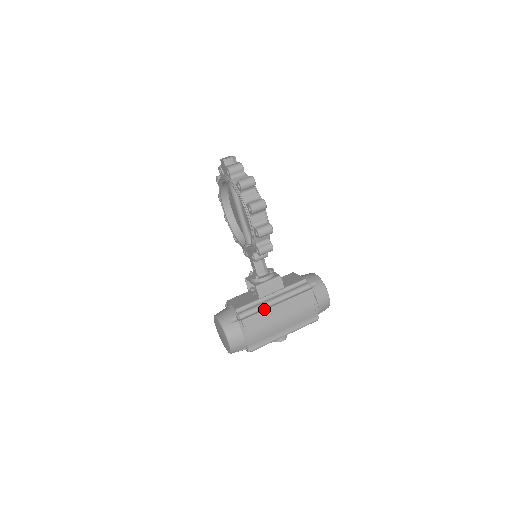
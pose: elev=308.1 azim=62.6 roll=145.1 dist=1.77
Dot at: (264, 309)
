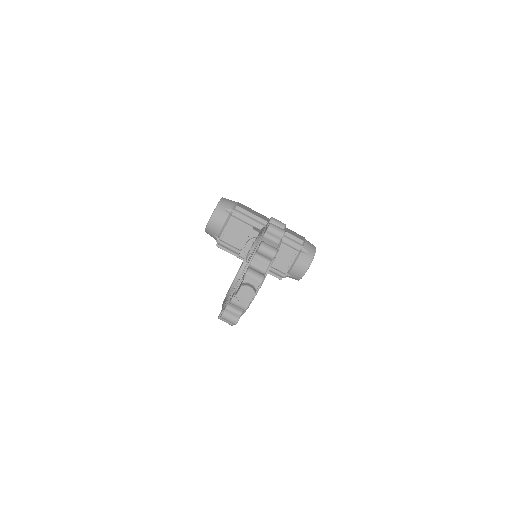
Dot at: (237, 256)
